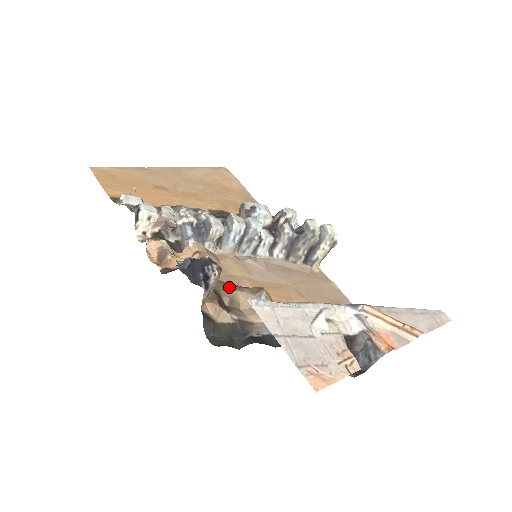
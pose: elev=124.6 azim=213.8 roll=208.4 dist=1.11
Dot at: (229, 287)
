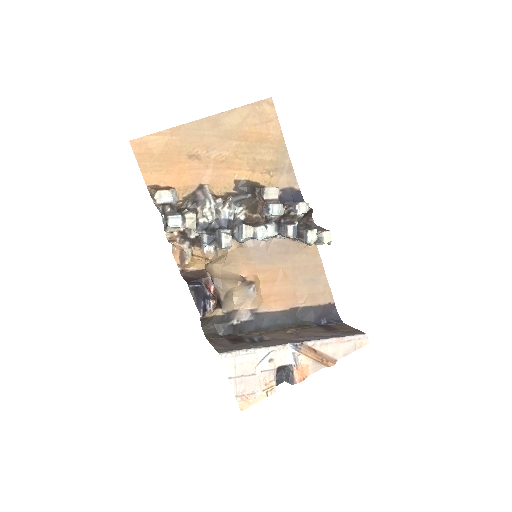
Dot at: (228, 283)
